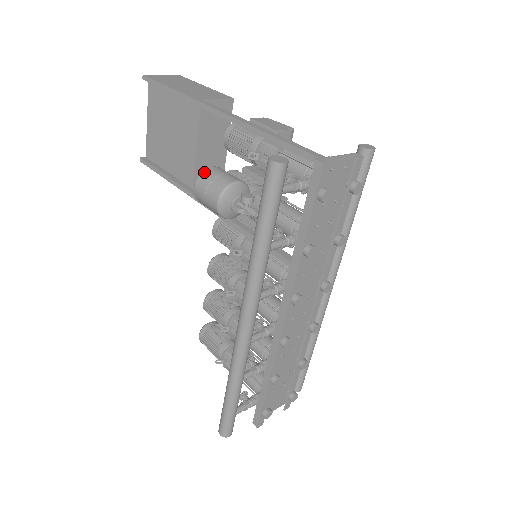
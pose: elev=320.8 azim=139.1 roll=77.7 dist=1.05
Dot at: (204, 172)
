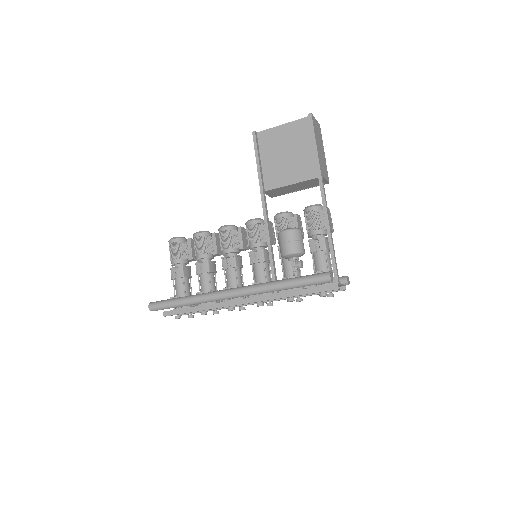
Dot at: (297, 231)
